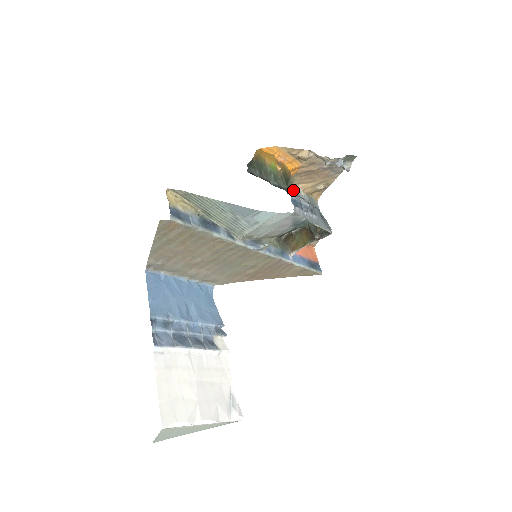
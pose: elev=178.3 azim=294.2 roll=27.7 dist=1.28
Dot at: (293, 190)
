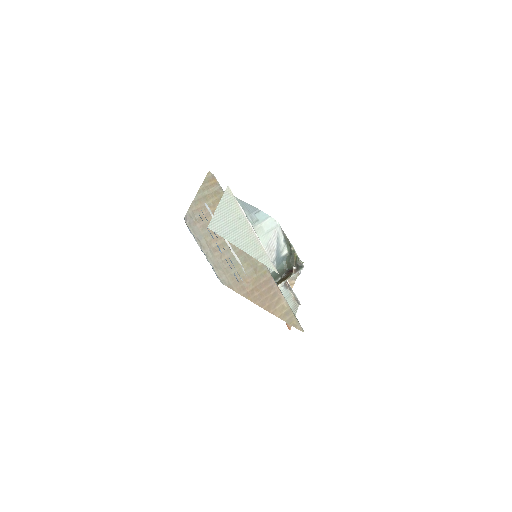
Dot at: occluded
